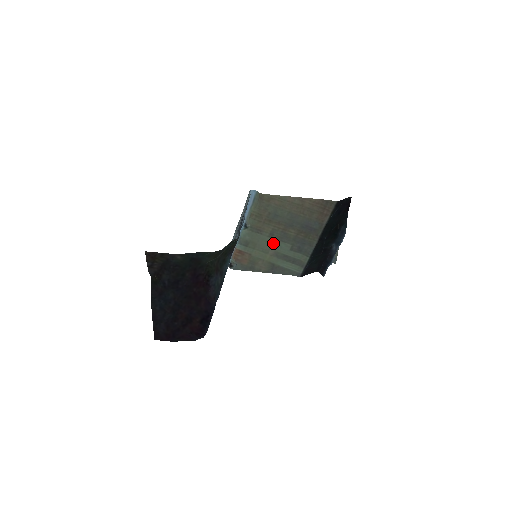
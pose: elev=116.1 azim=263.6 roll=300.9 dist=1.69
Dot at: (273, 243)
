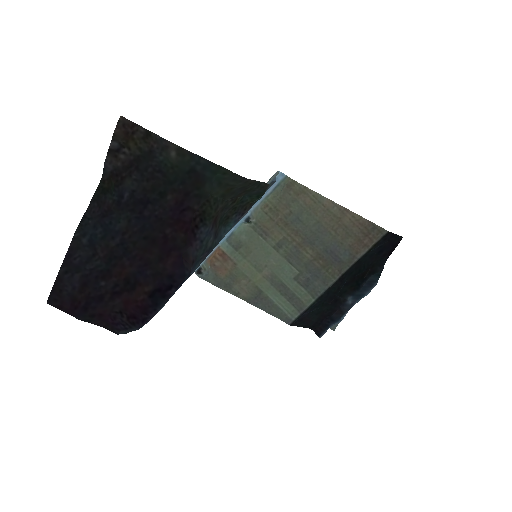
Dot at: (275, 259)
